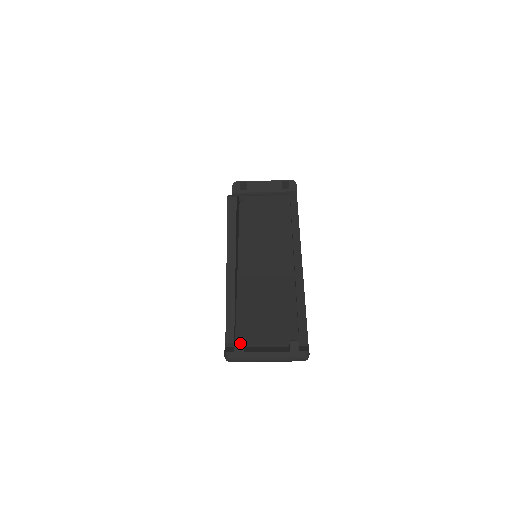
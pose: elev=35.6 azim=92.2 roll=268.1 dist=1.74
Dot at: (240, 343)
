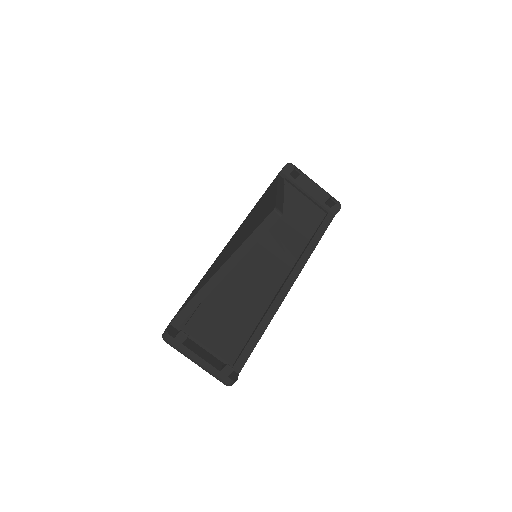
Dot at: (185, 335)
